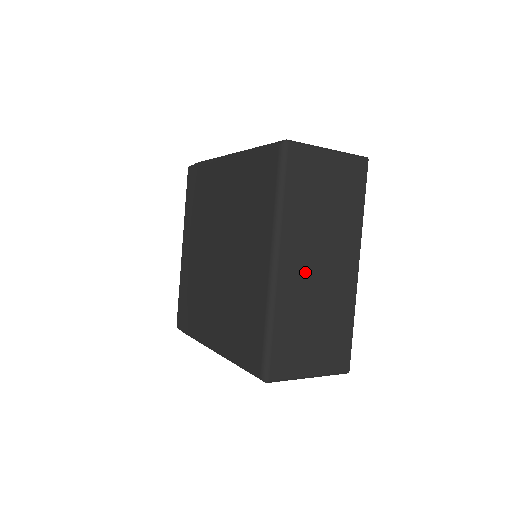
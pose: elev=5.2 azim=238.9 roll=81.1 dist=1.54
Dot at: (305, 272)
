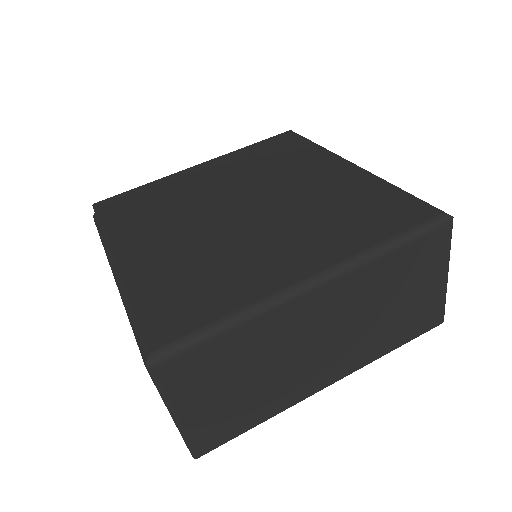
Dot at: (311, 327)
